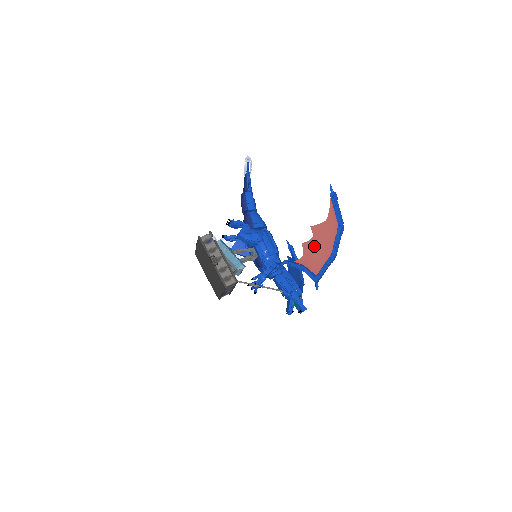
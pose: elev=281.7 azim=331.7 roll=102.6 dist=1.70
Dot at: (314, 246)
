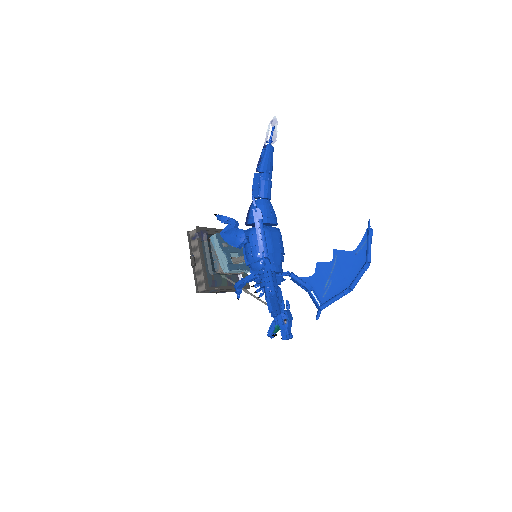
Dot at: occluded
